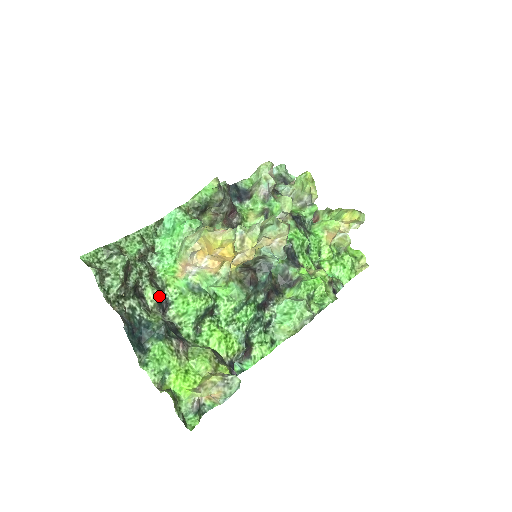
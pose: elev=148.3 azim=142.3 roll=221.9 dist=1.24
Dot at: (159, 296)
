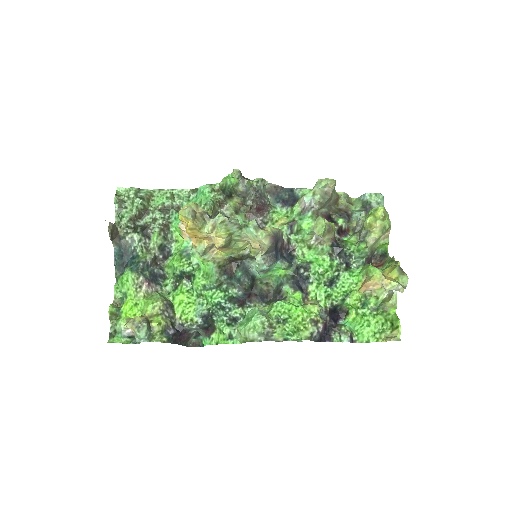
Dot at: (161, 244)
